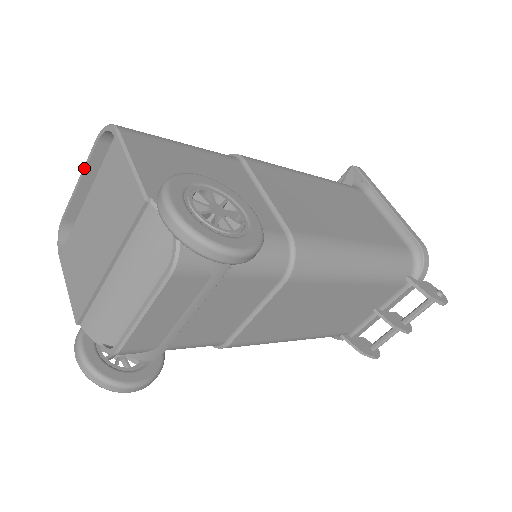
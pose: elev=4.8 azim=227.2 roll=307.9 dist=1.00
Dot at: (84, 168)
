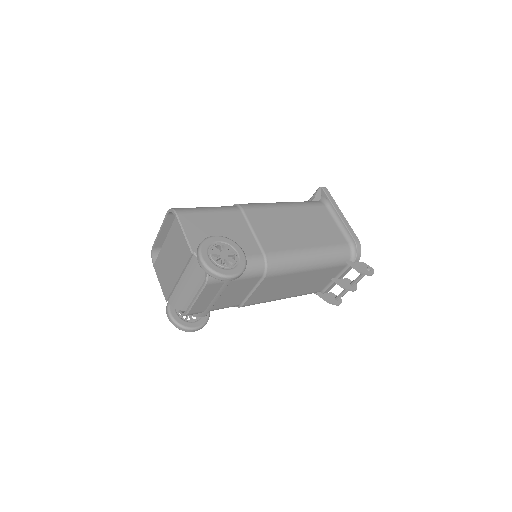
Dot at: (162, 225)
